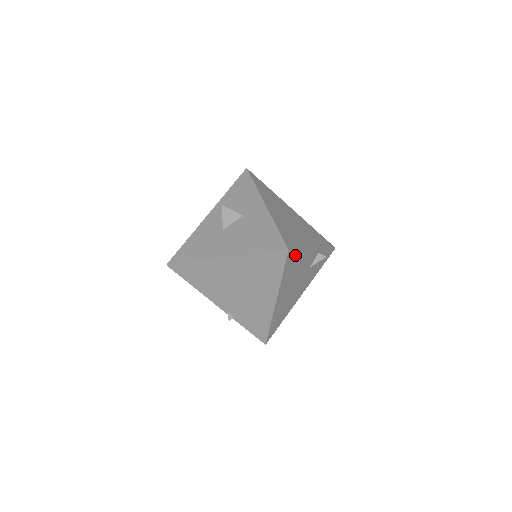
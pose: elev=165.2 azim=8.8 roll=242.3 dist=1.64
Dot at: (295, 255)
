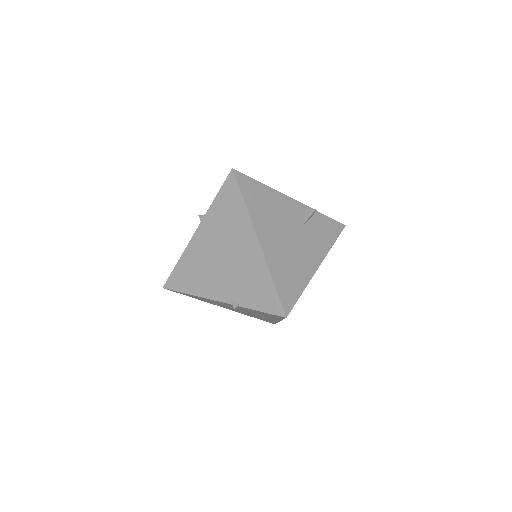
Dot at: (253, 184)
